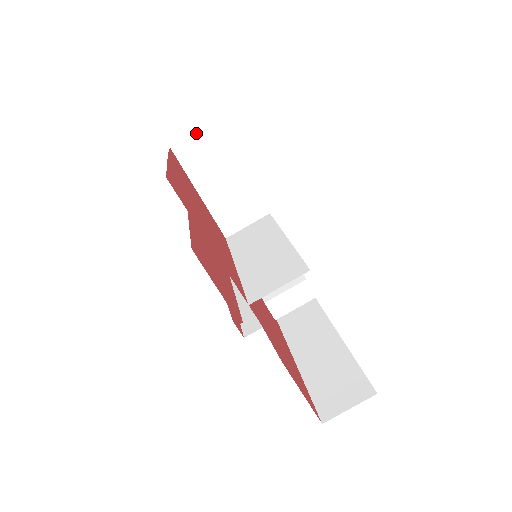
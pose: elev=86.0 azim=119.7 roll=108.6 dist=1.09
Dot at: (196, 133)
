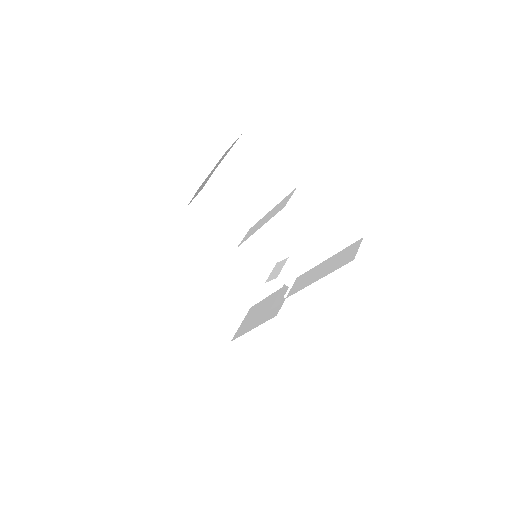
Dot at: (195, 197)
